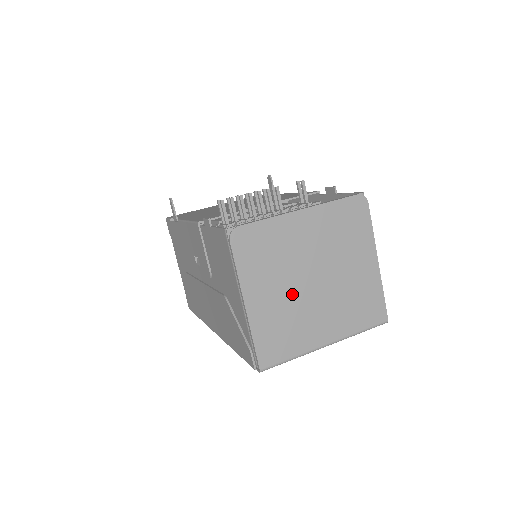
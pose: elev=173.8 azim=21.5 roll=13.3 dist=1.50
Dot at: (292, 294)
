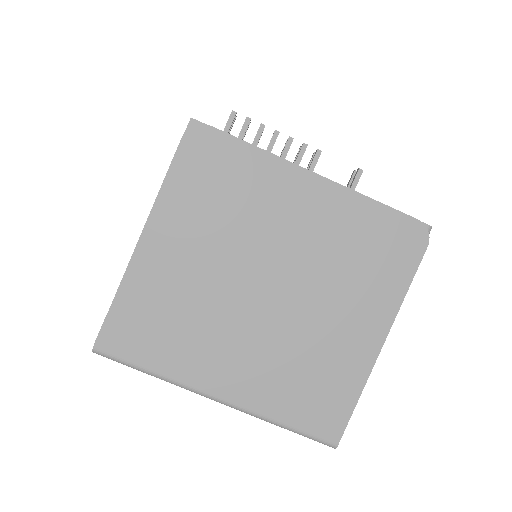
Dot at: (218, 281)
